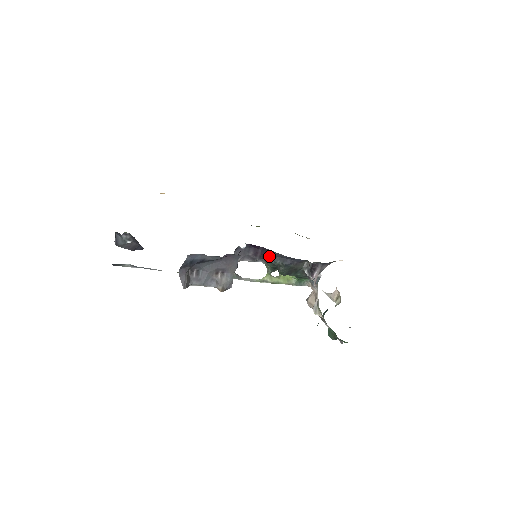
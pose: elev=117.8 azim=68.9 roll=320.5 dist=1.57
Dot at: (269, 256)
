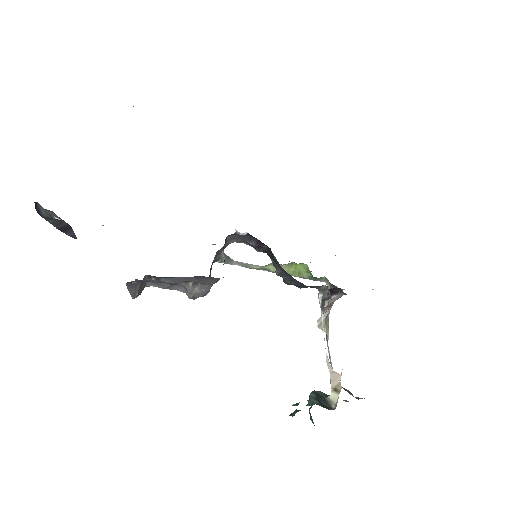
Dot at: (275, 261)
